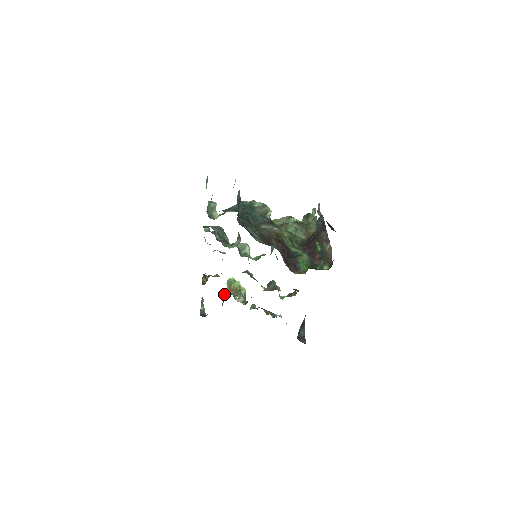
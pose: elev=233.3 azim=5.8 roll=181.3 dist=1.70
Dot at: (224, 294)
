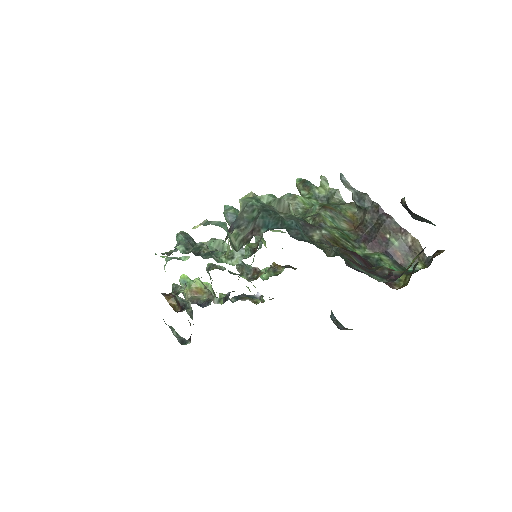
Dot at: (199, 305)
